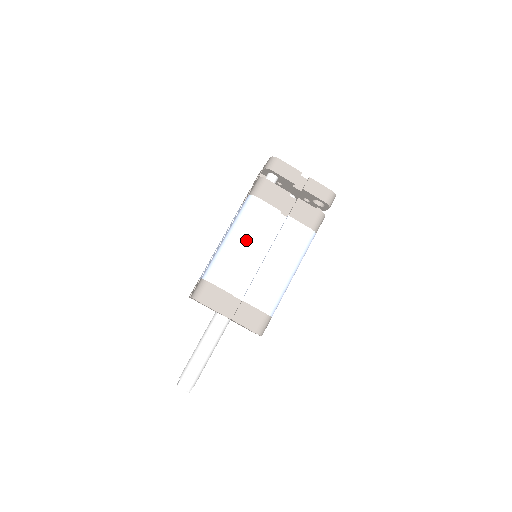
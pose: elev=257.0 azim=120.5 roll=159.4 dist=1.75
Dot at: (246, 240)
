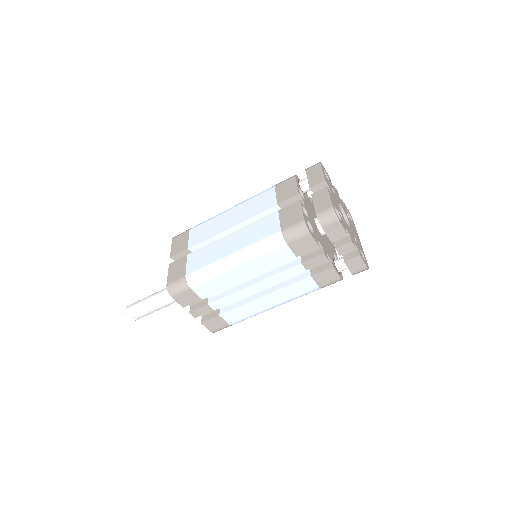
Dot at: (235, 214)
